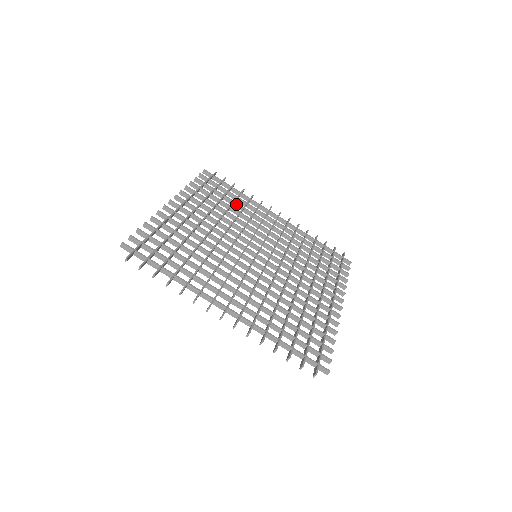
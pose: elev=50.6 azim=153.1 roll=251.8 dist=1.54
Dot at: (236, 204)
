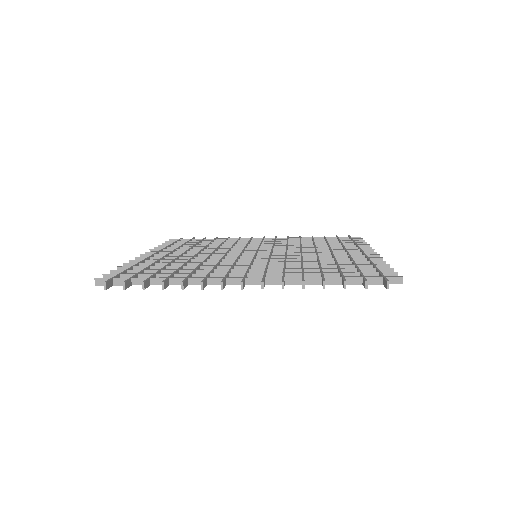
Dot at: occluded
